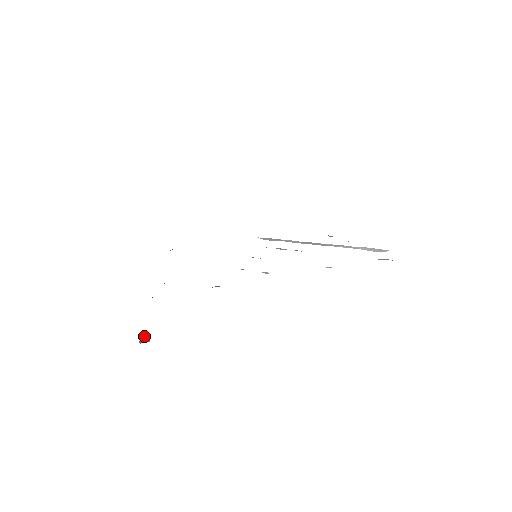
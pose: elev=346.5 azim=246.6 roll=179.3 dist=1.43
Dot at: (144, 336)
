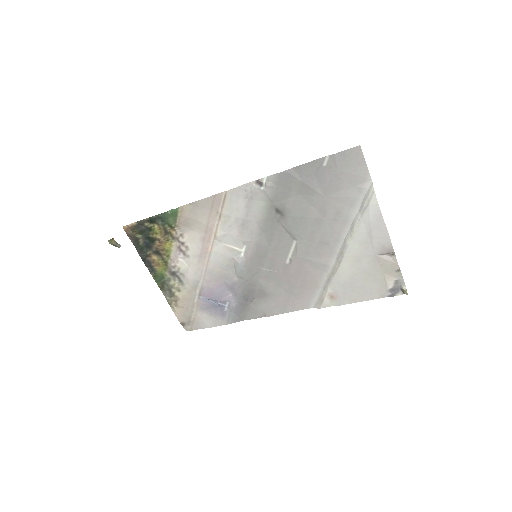
Dot at: (116, 246)
